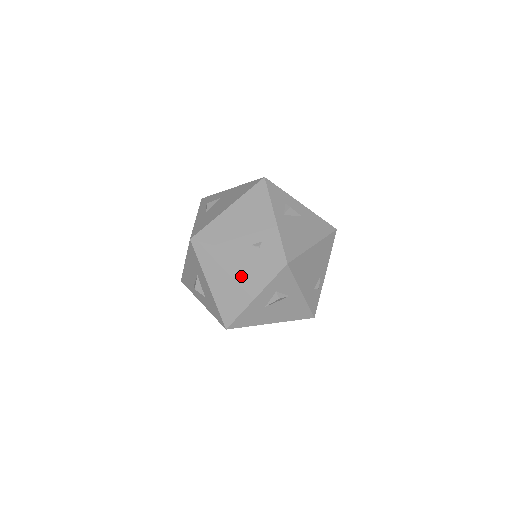
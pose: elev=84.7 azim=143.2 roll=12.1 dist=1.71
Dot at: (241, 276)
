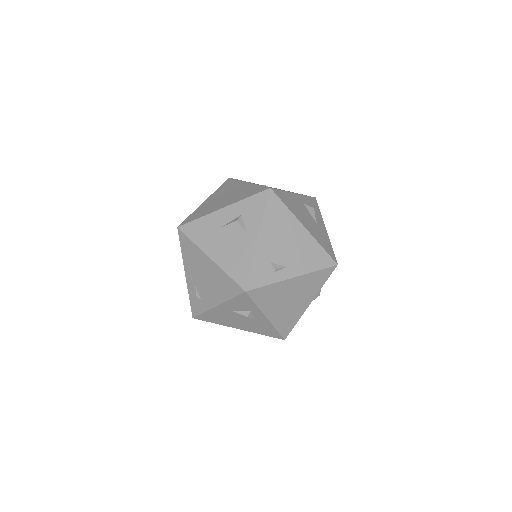
Dot at: (232, 195)
